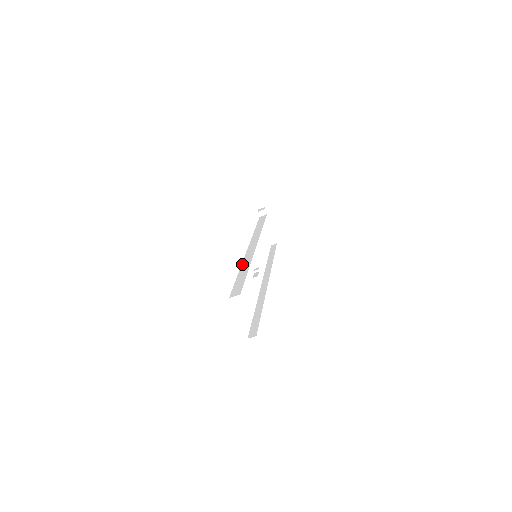
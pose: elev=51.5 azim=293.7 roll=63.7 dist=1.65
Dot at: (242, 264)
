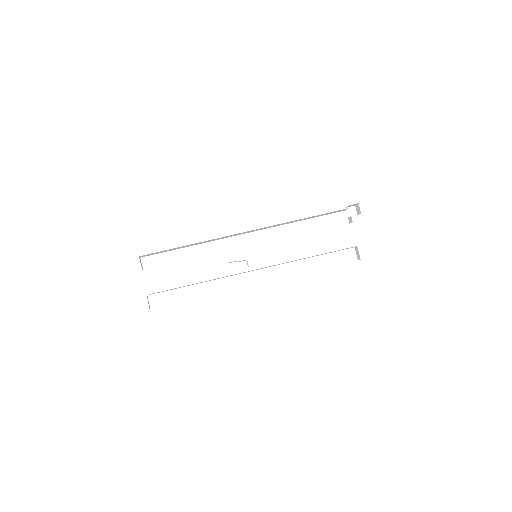
Dot at: occluded
